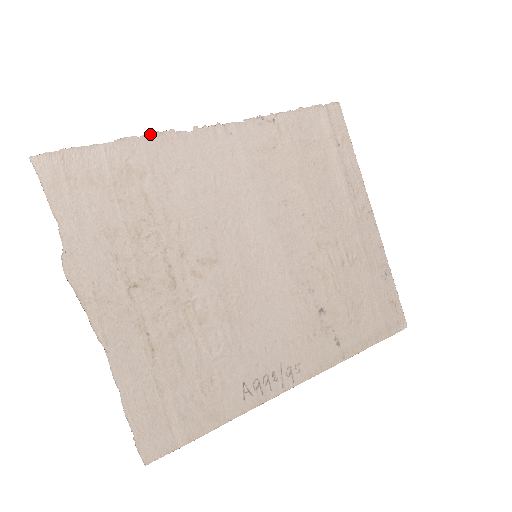
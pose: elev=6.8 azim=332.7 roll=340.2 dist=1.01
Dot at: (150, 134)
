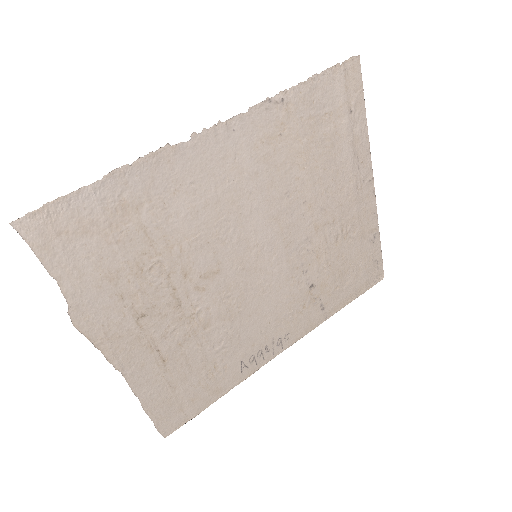
Dot at: (143, 157)
